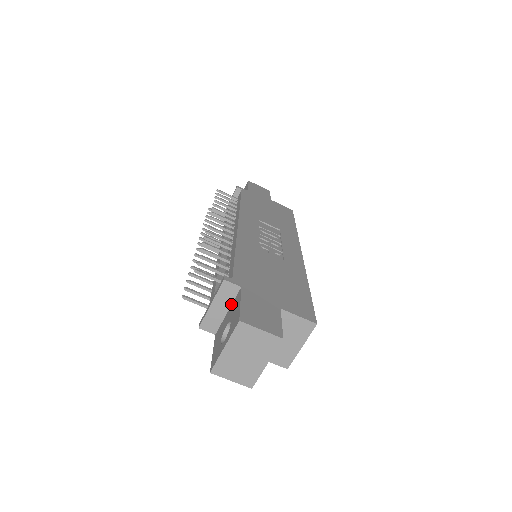
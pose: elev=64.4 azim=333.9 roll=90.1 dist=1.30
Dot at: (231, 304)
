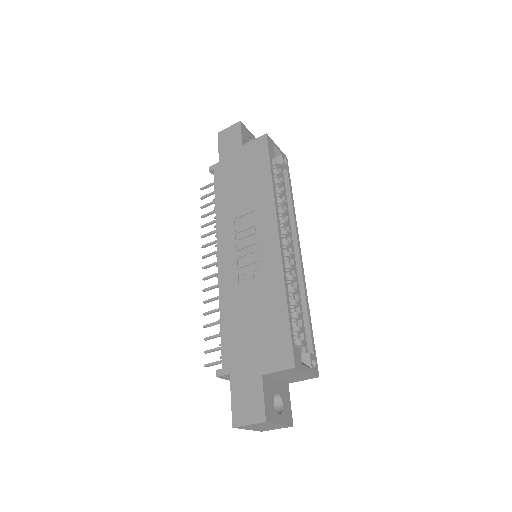
Dot at: occluded
